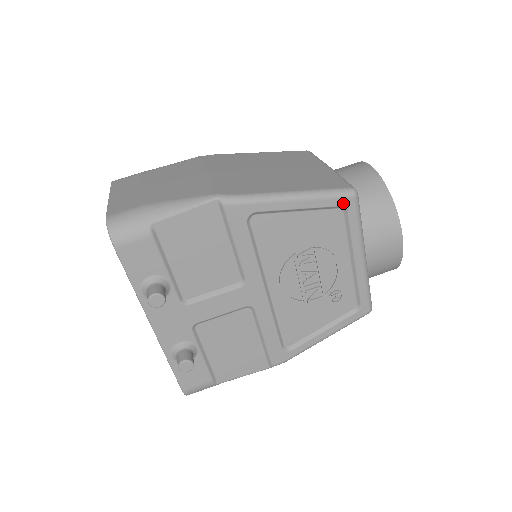
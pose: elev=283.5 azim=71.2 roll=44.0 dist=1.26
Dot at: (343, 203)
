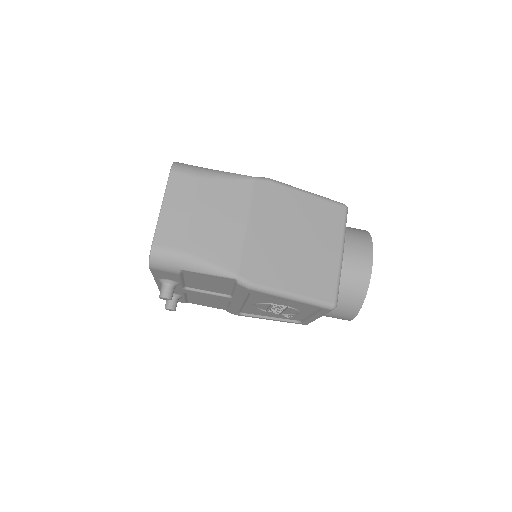
Dot at: (321, 309)
